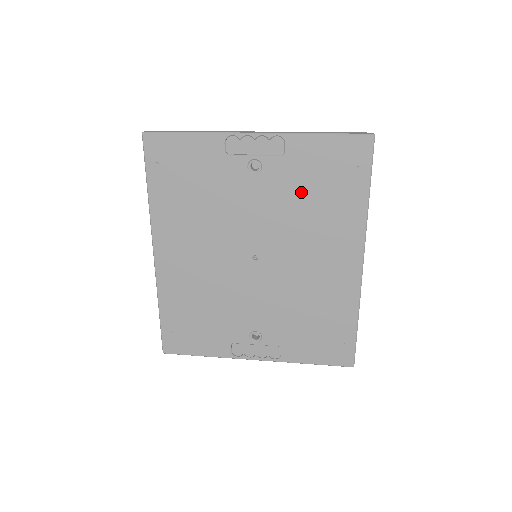
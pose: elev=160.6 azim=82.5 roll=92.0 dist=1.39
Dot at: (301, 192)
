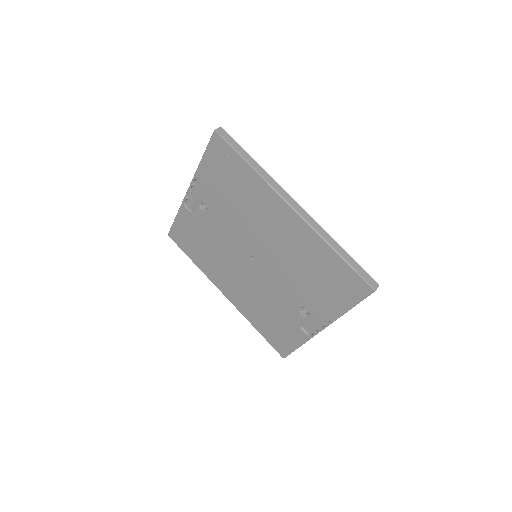
Dot at: (228, 198)
